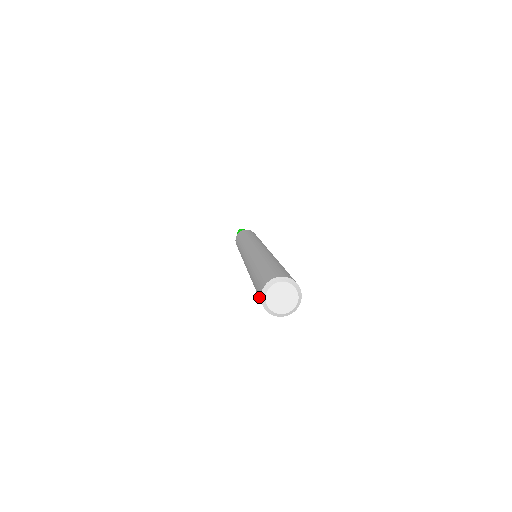
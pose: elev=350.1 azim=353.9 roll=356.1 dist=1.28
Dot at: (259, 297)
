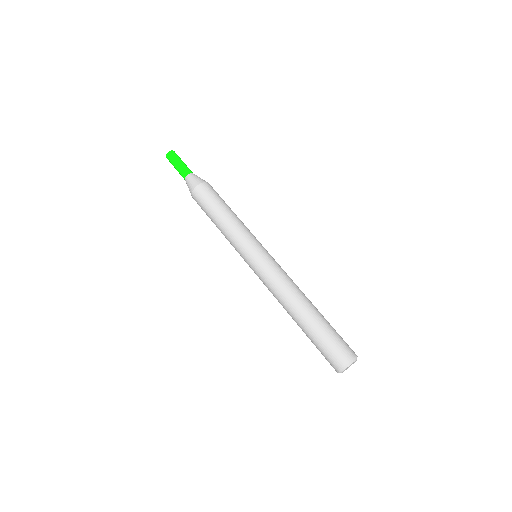
Dot at: (331, 364)
